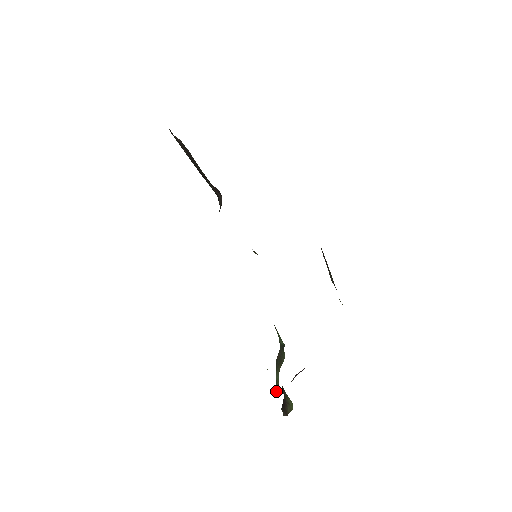
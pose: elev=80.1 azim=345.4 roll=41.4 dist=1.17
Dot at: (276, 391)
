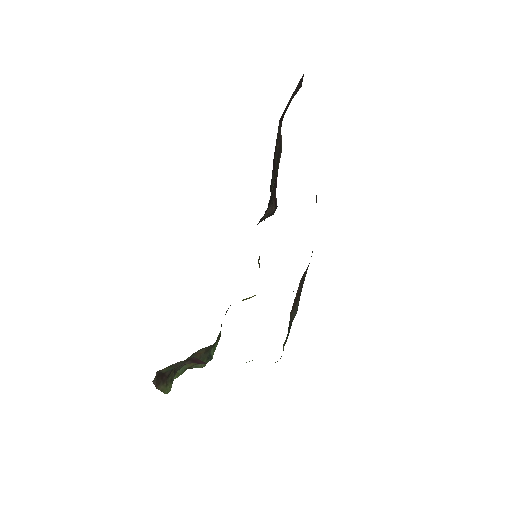
Dot at: occluded
